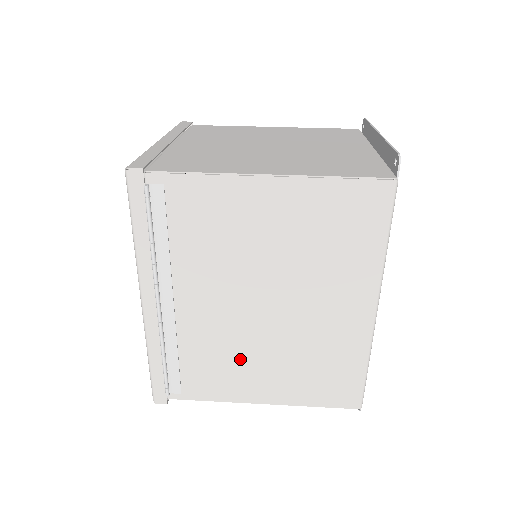
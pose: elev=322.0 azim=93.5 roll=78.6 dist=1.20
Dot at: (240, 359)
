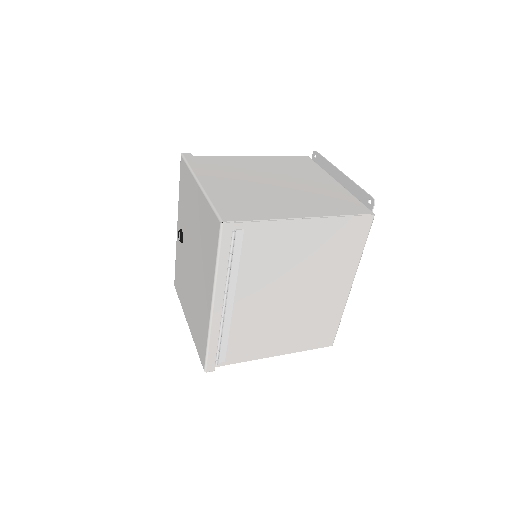
Dot at: (268, 331)
